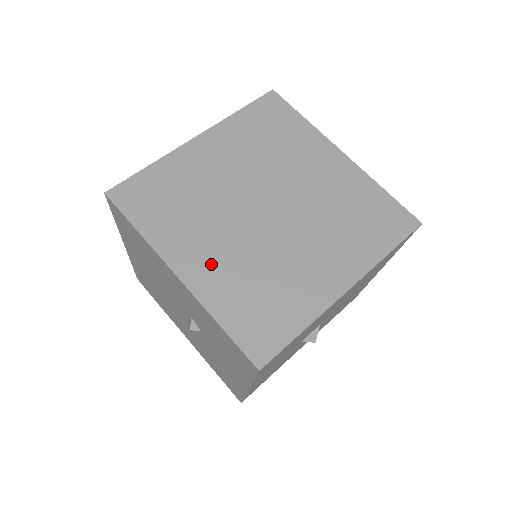
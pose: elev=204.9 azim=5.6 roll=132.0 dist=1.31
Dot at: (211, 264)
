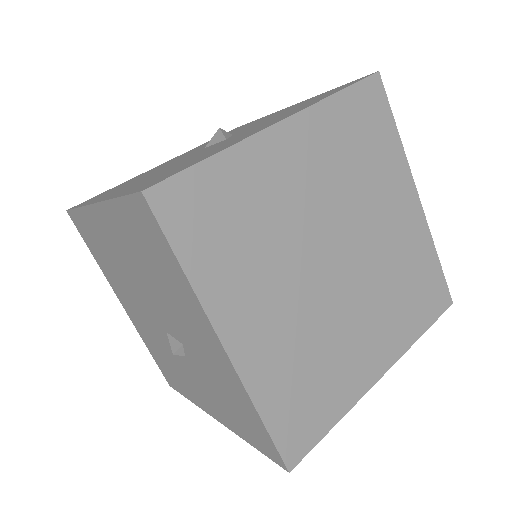
Dot at: (266, 335)
